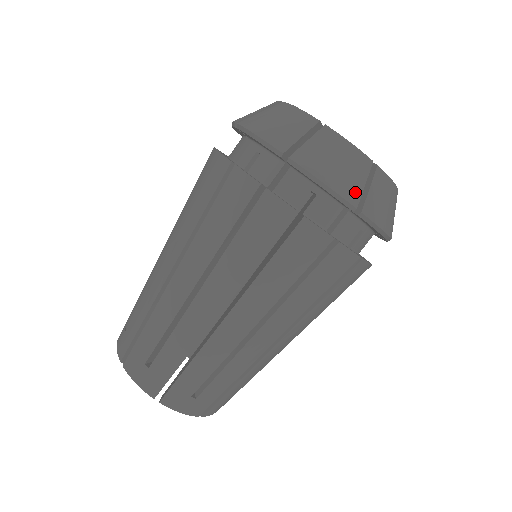
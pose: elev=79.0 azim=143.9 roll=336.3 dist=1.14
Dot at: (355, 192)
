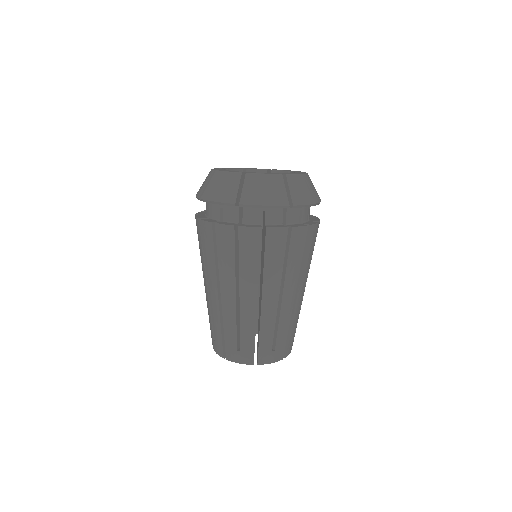
Dot at: (315, 196)
